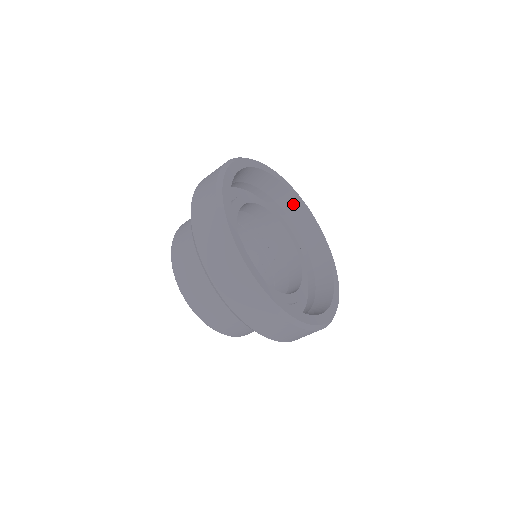
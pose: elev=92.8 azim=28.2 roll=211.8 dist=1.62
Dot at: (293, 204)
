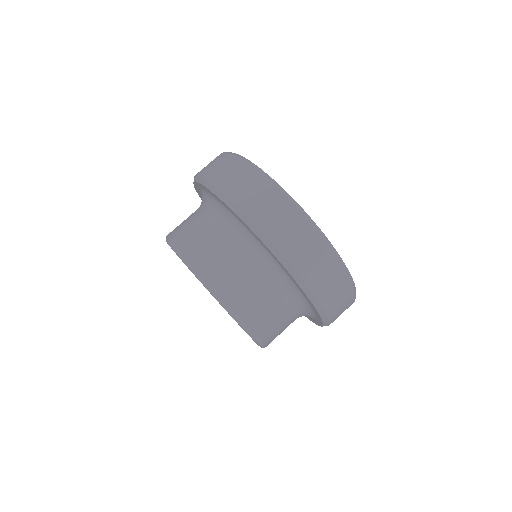
Dot at: occluded
